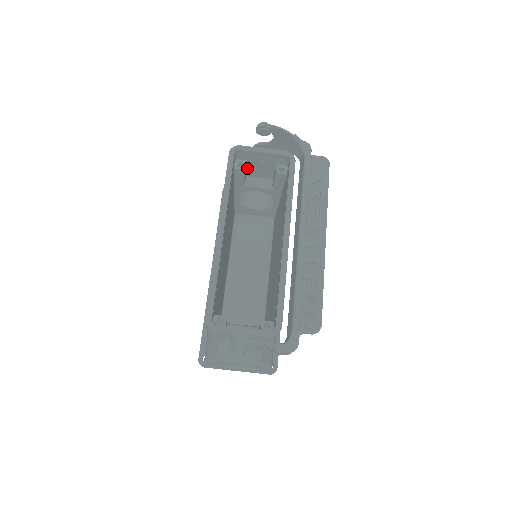
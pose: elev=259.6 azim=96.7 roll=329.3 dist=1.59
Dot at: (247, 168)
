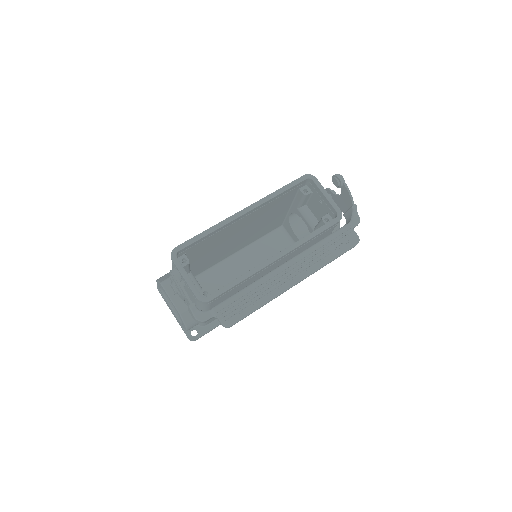
Dot at: (310, 199)
